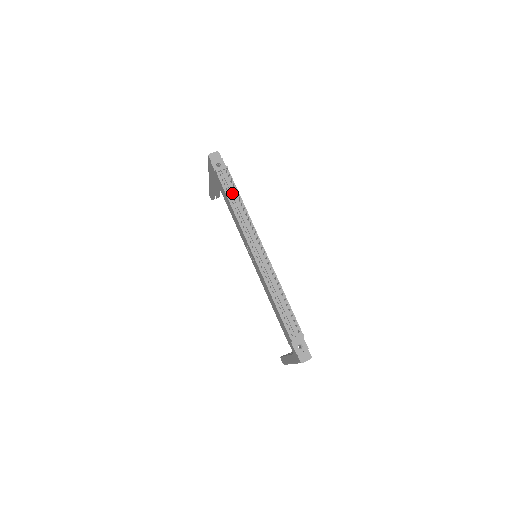
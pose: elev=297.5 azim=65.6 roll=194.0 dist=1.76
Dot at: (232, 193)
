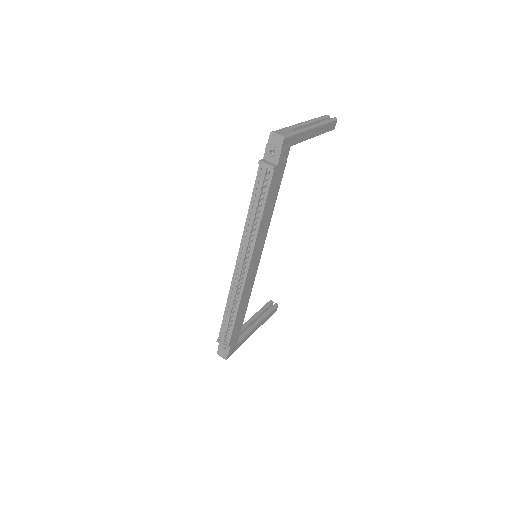
Dot at: (257, 199)
